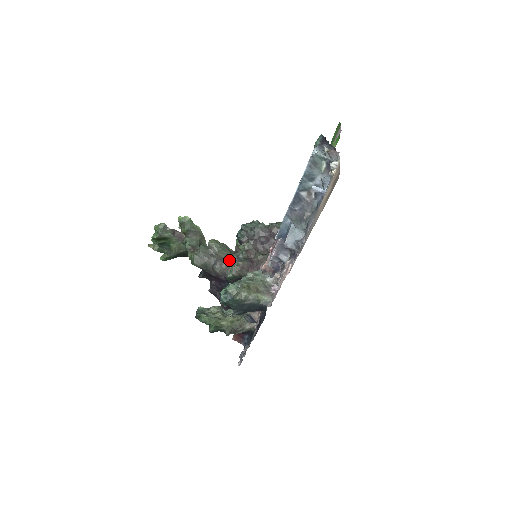
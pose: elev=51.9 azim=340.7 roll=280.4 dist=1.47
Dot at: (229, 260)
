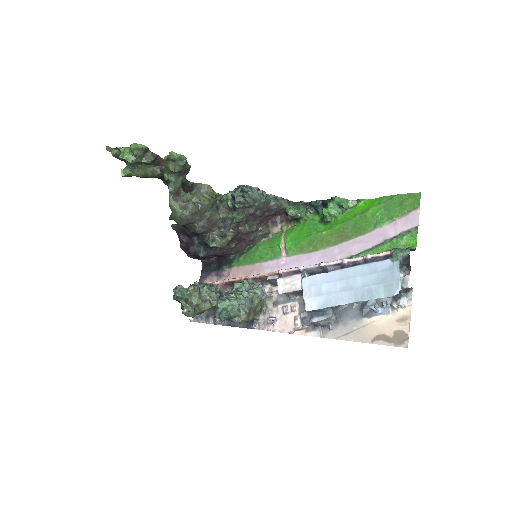
Dot at: (215, 222)
